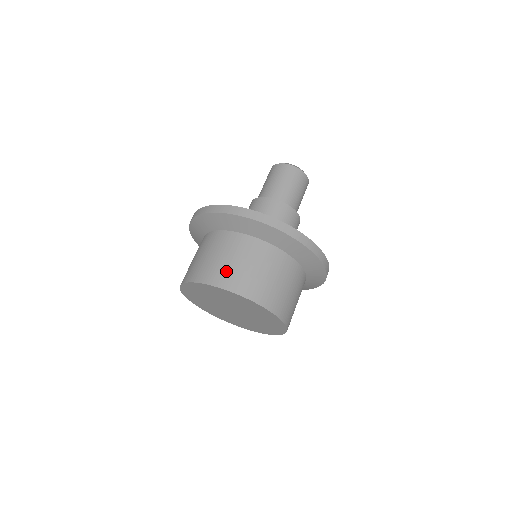
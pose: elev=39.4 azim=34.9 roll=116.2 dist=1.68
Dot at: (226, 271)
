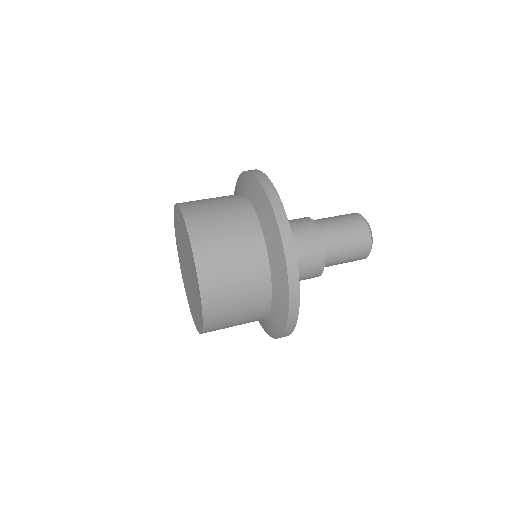
Dot at: (223, 309)
